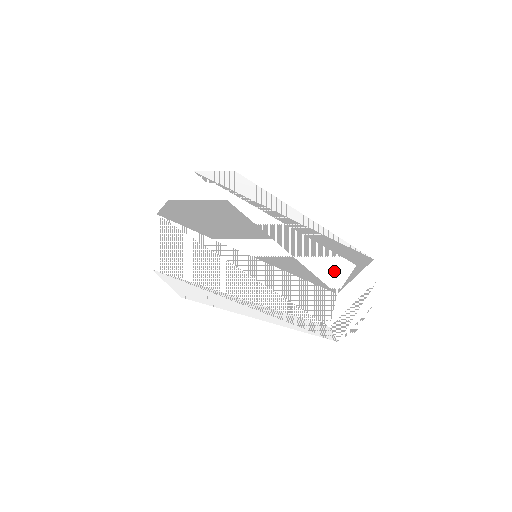
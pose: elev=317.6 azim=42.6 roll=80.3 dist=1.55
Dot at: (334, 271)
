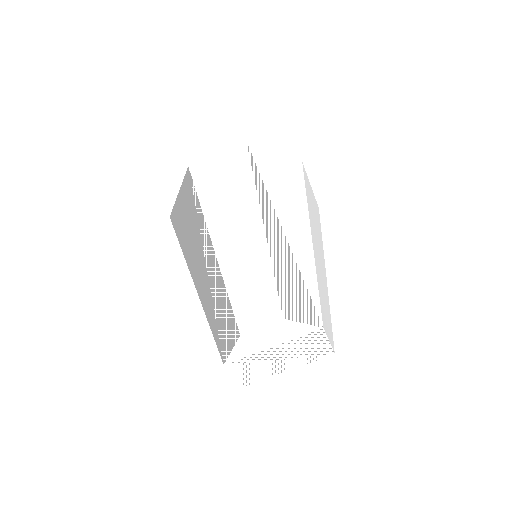
Dot at: (259, 310)
